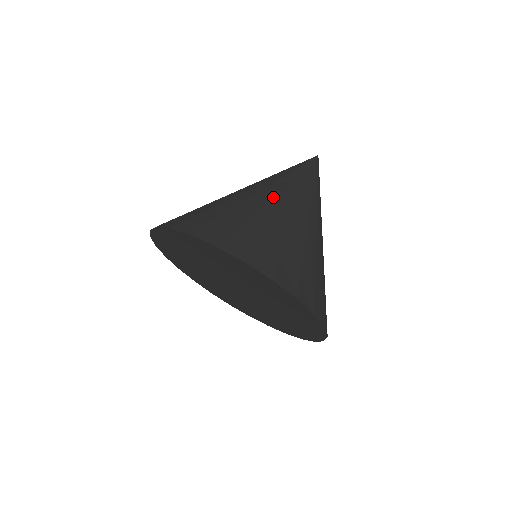
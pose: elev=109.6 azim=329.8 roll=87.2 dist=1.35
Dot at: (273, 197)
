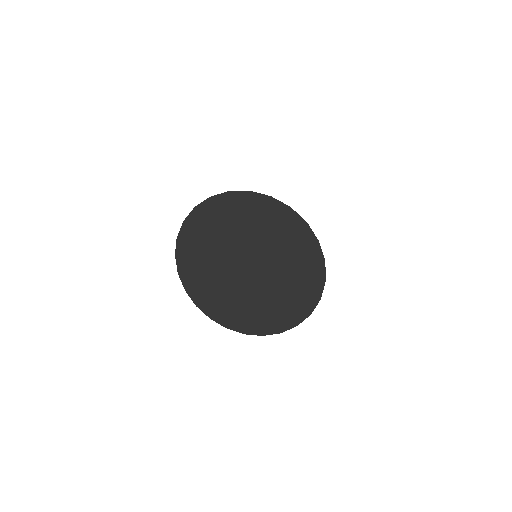
Dot at: occluded
